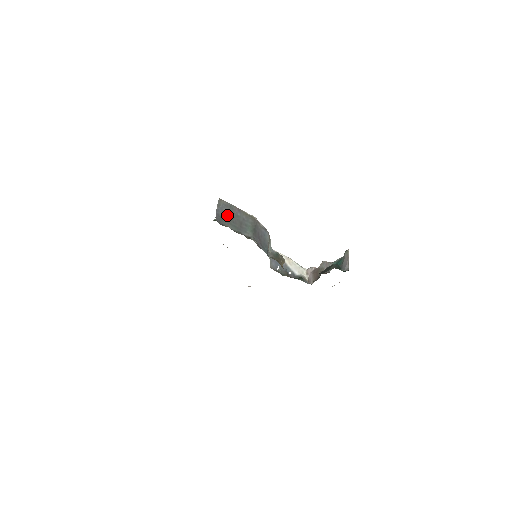
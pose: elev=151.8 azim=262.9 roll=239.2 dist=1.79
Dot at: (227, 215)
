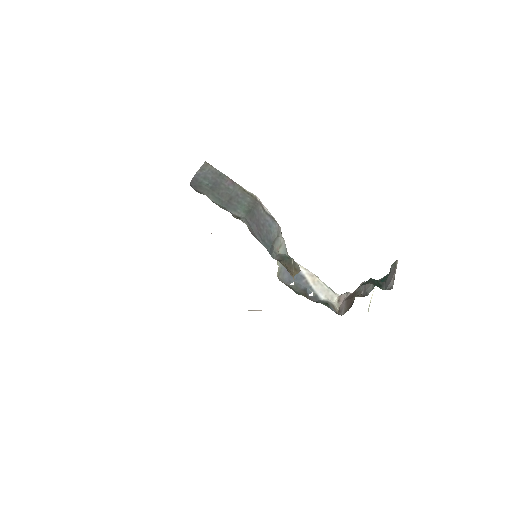
Dot at: (211, 183)
